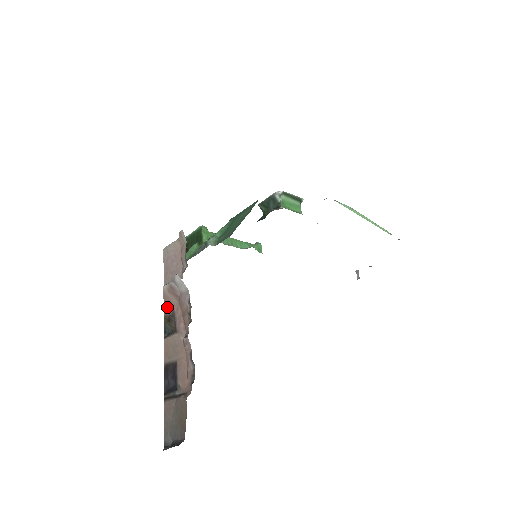
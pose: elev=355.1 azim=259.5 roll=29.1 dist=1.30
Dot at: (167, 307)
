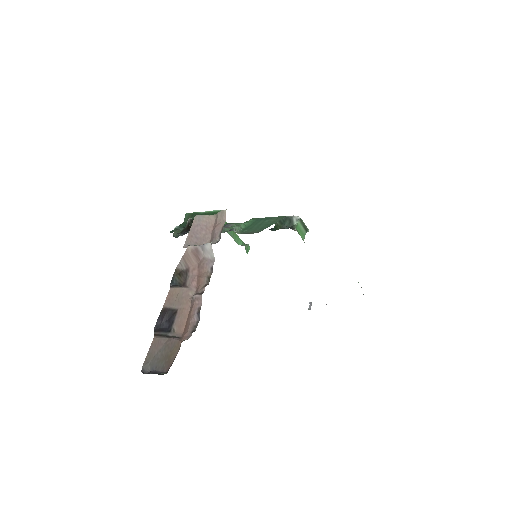
Dot at: (183, 263)
